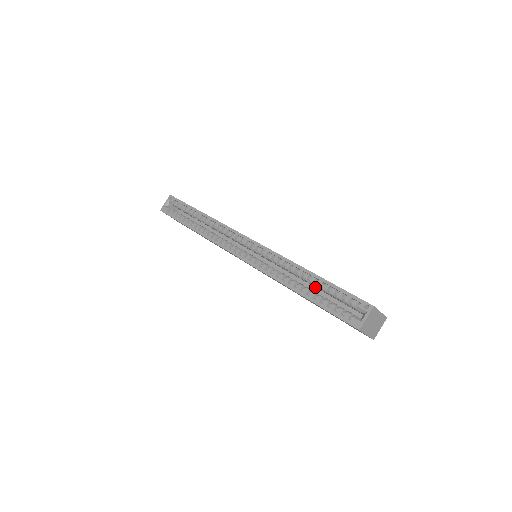
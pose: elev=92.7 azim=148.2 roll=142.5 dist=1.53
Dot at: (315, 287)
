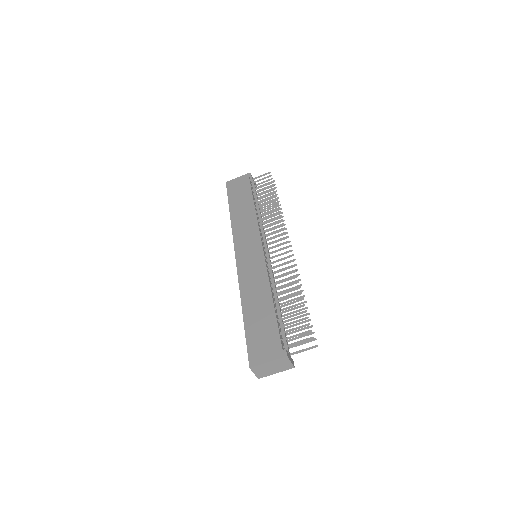
Dot at: occluded
